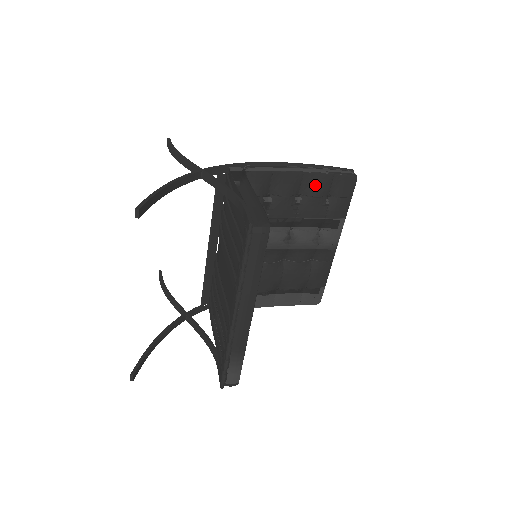
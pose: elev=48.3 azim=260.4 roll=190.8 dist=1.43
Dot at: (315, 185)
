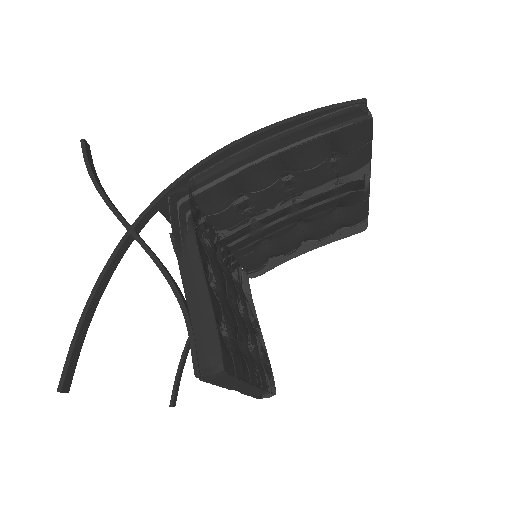
Dot at: (305, 157)
